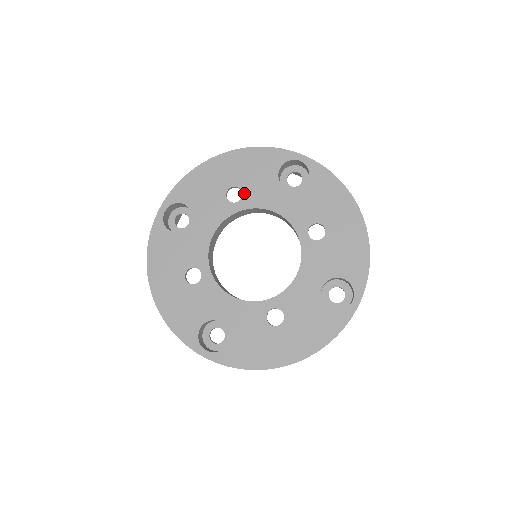
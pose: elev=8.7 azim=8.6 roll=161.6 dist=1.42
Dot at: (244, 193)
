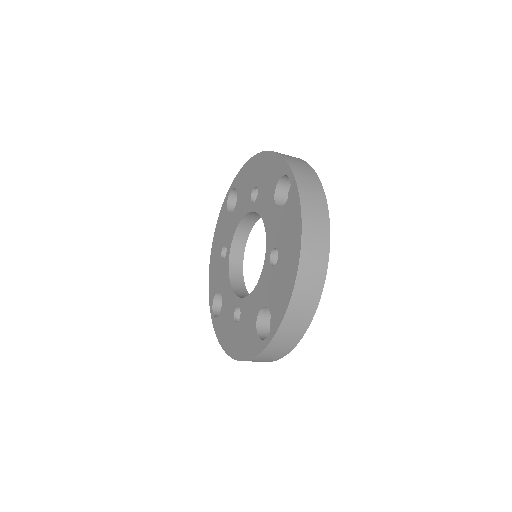
Dot at: (258, 196)
